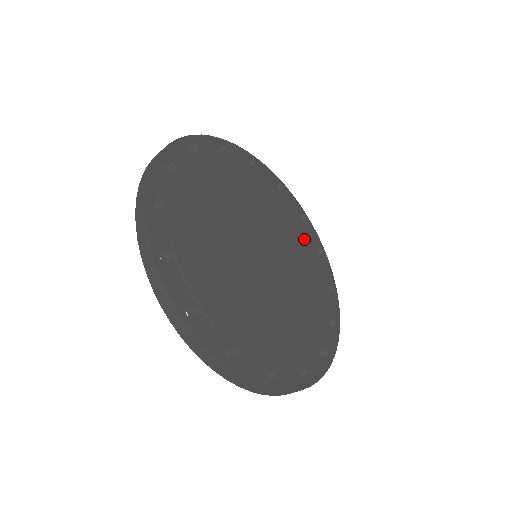
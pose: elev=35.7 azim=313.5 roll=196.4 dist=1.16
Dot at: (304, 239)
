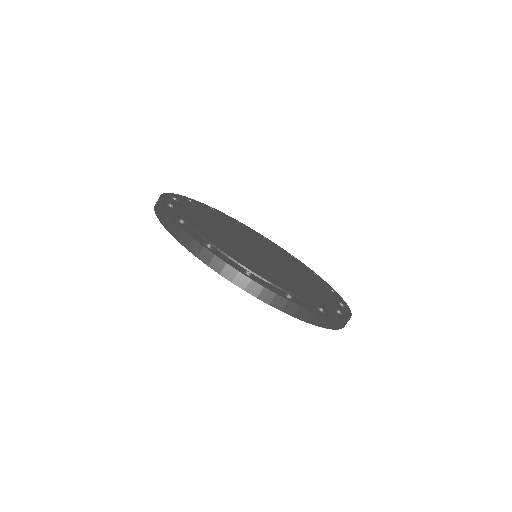
Dot at: (322, 288)
